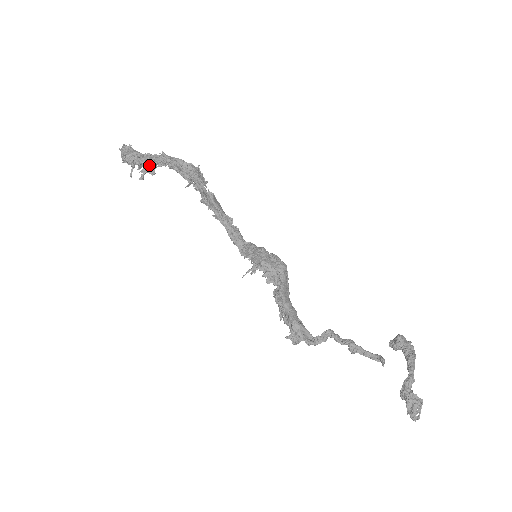
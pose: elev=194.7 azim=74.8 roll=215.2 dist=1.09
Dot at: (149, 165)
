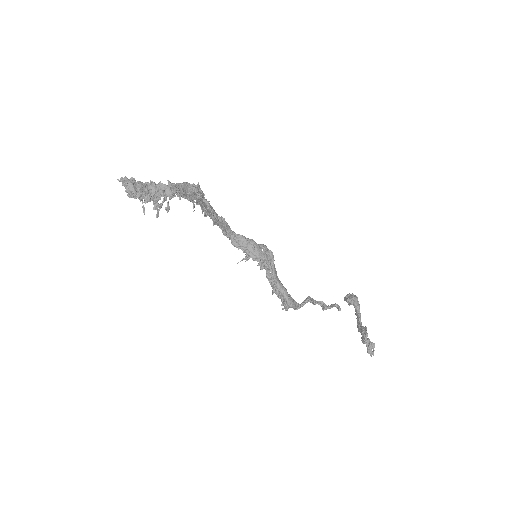
Dot at: occluded
